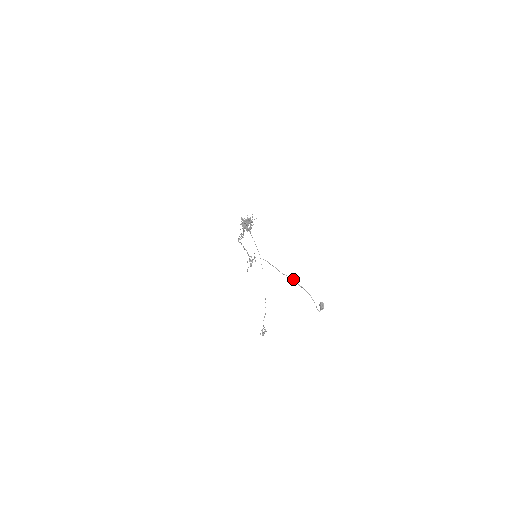
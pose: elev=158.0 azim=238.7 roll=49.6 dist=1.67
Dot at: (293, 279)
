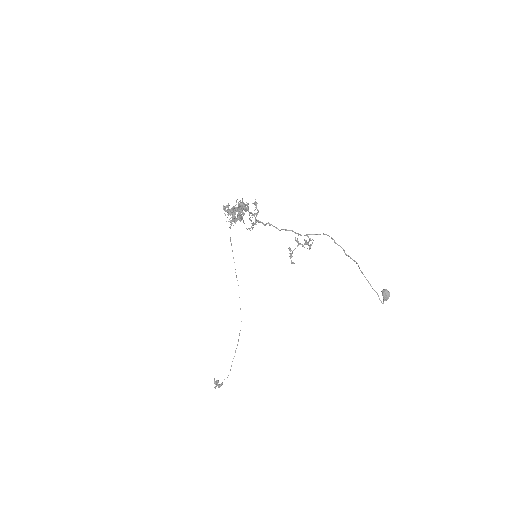
Dot at: (356, 262)
